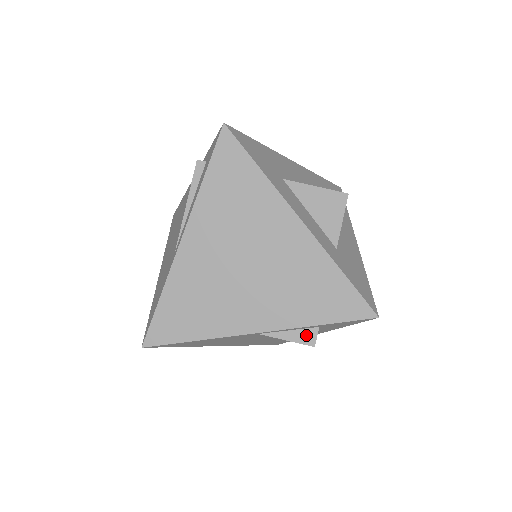
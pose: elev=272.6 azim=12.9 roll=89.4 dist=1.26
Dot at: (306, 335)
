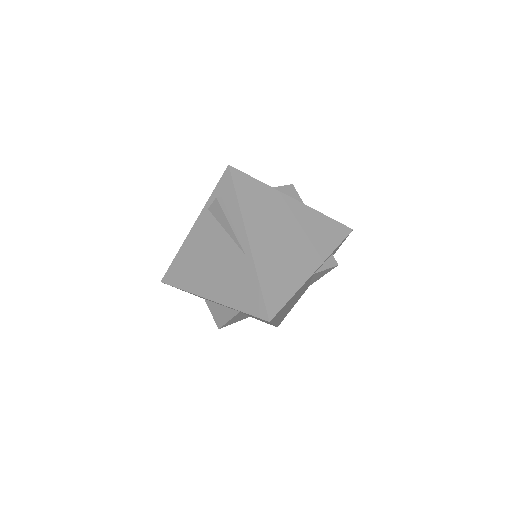
Dot at: (331, 261)
